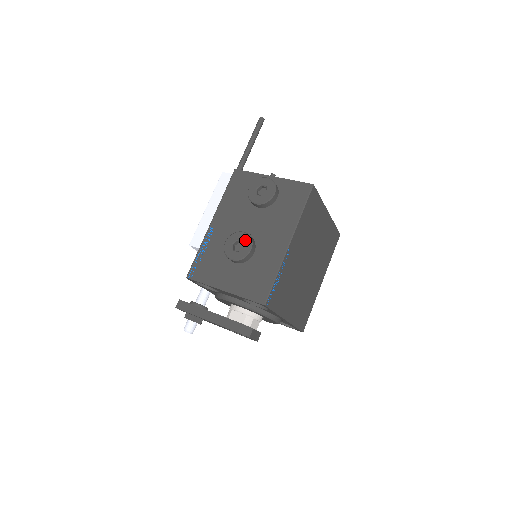
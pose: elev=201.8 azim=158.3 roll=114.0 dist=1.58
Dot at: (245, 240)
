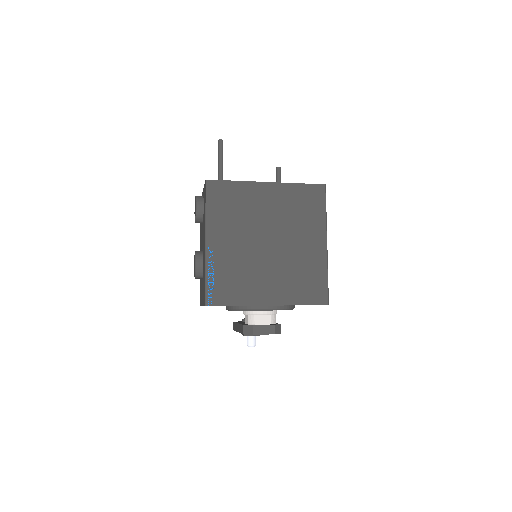
Dot at: occluded
